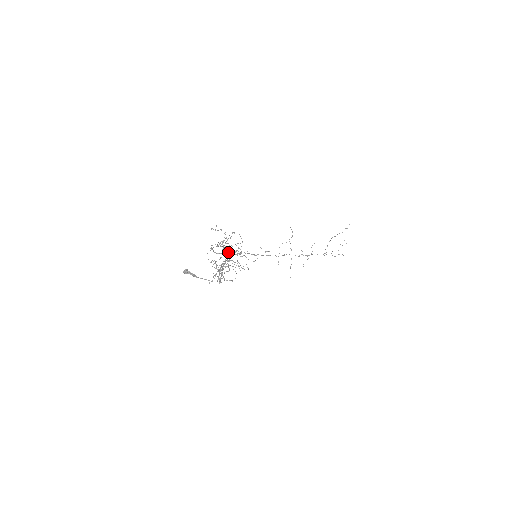
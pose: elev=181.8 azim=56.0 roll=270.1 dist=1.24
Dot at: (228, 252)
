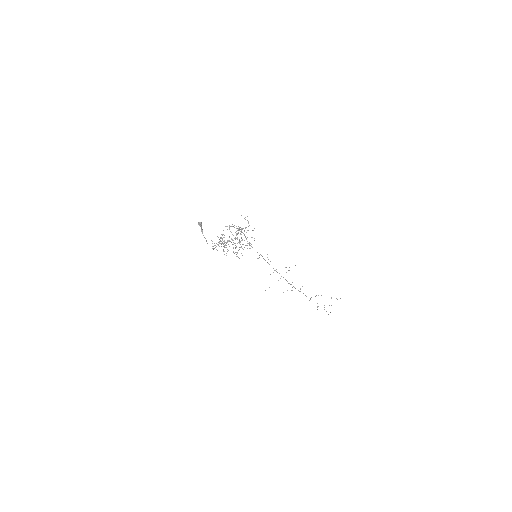
Dot at: (237, 237)
